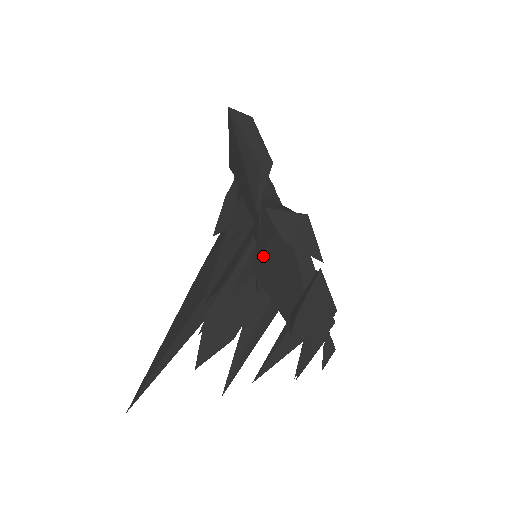
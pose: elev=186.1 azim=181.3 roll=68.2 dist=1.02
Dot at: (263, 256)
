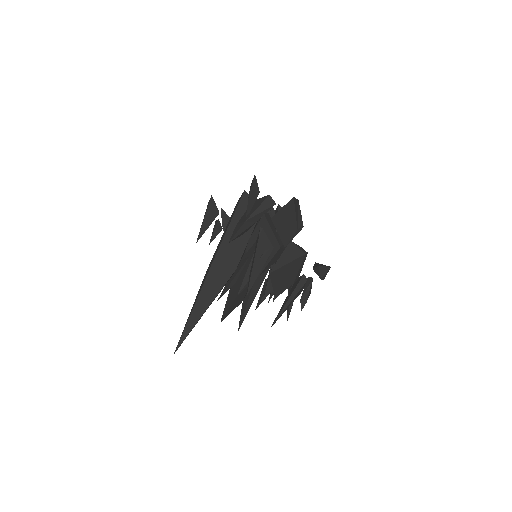
Dot at: (281, 268)
